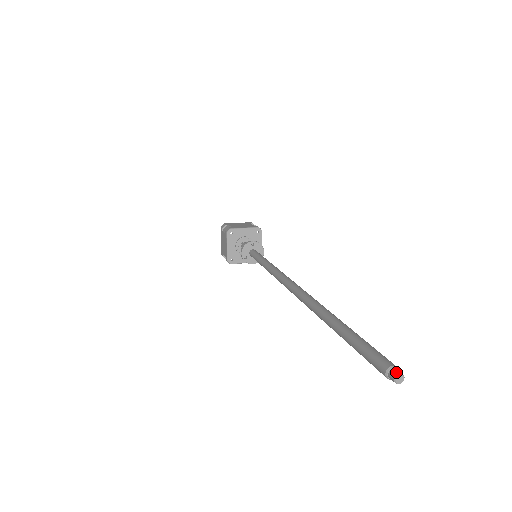
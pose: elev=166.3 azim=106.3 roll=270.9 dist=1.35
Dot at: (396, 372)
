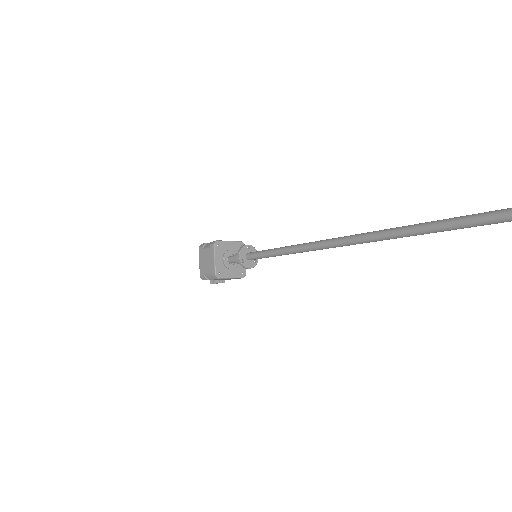
Dot at: out of frame
